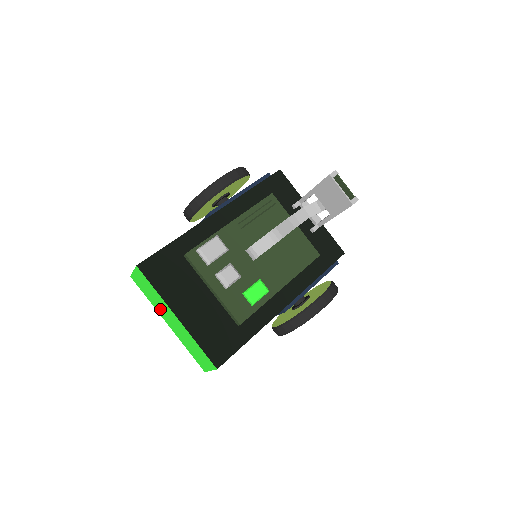
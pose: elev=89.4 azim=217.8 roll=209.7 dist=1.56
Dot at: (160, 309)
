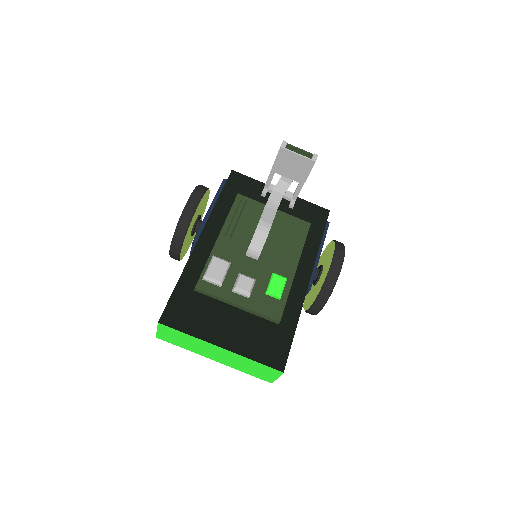
Dot at: (200, 350)
